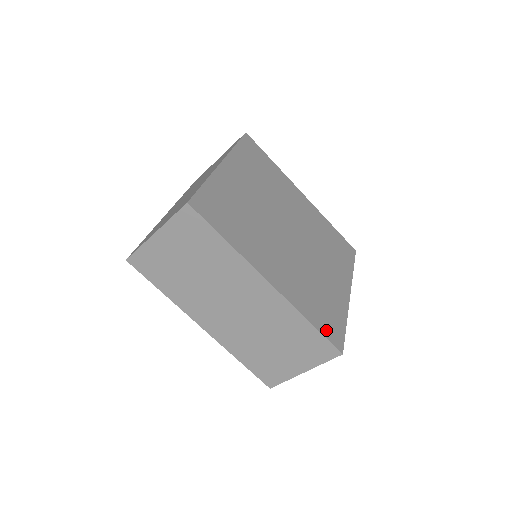
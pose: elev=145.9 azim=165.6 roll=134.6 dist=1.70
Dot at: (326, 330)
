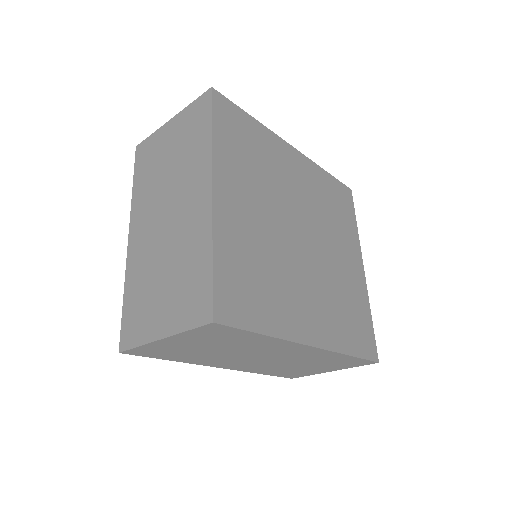
Dot at: (363, 348)
